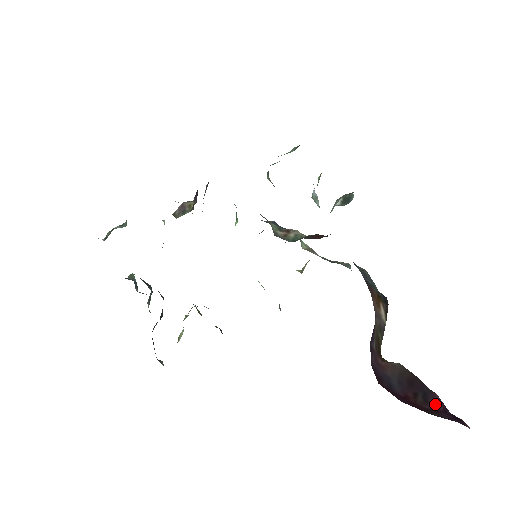
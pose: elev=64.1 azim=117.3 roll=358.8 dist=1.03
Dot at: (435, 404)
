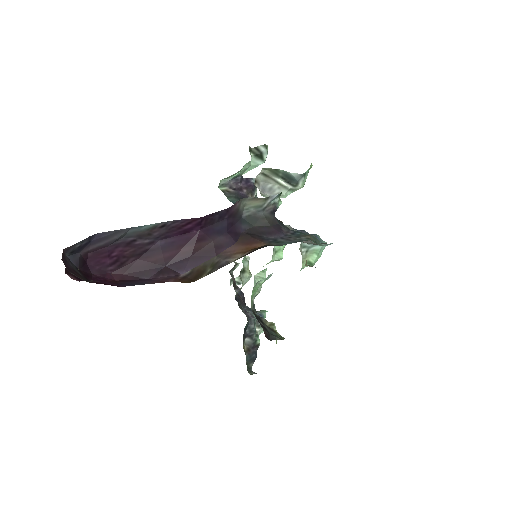
Dot at: occluded
